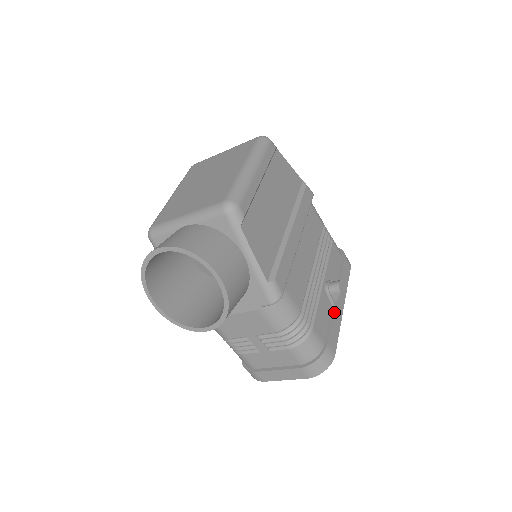
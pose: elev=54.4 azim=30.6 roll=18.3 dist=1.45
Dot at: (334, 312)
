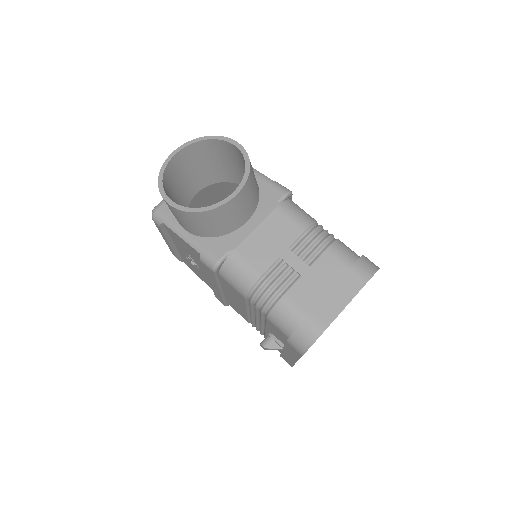
Dot at: occluded
